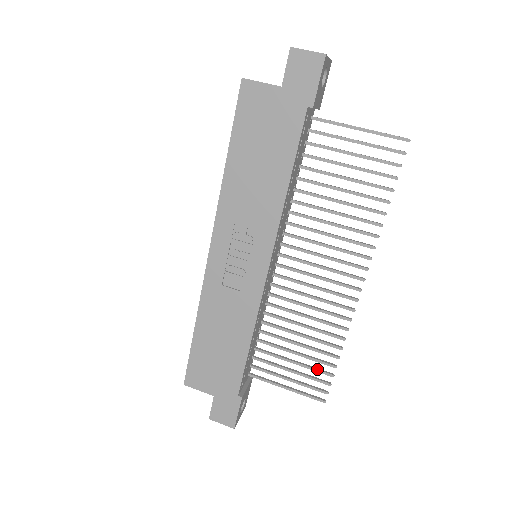
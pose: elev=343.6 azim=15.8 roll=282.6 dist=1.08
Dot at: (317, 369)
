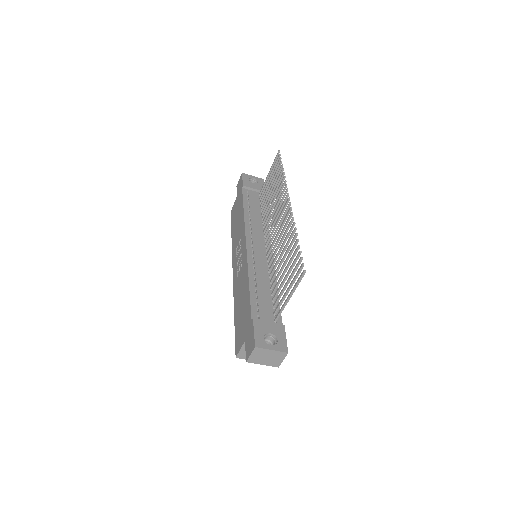
Dot at: (293, 261)
